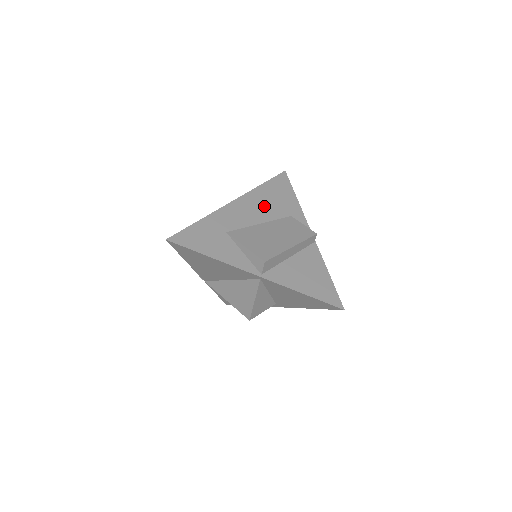
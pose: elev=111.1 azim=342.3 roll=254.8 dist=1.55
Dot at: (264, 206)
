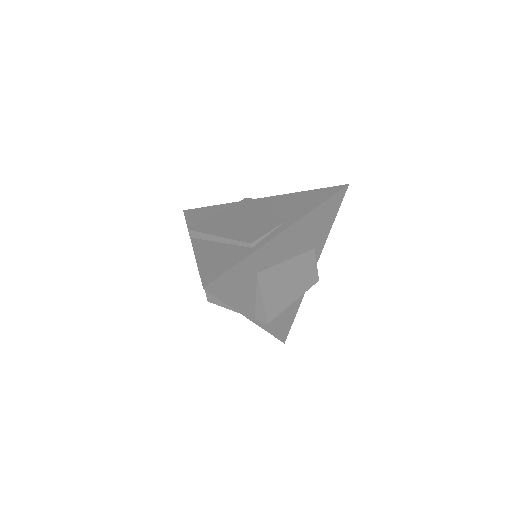
Dot at: (304, 236)
